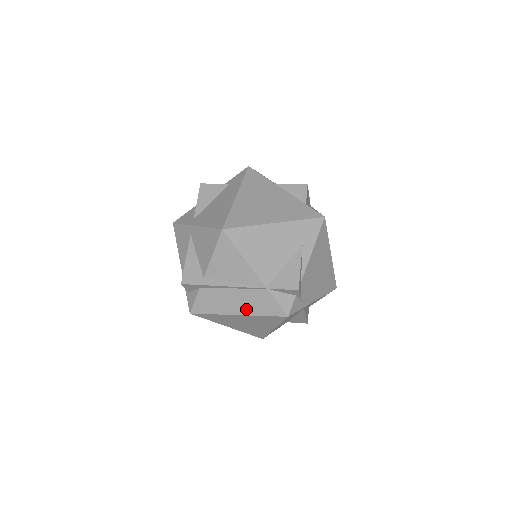
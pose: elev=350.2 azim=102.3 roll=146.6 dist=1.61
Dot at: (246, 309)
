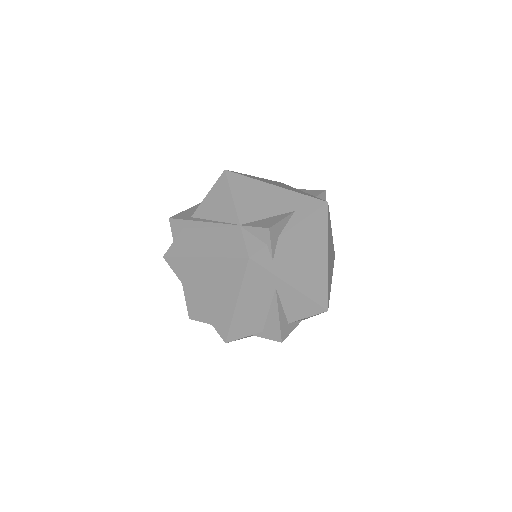
Dot at: (213, 250)
